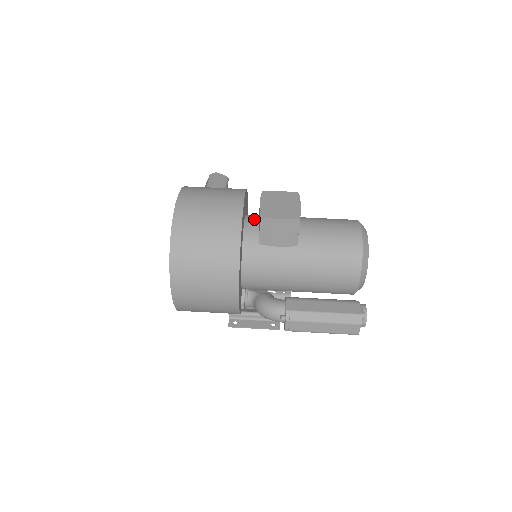
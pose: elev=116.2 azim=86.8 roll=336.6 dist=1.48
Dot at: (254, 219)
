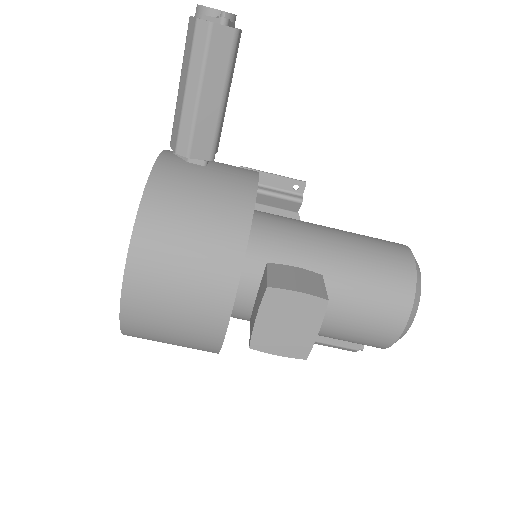
Dot at: (251, 287)
